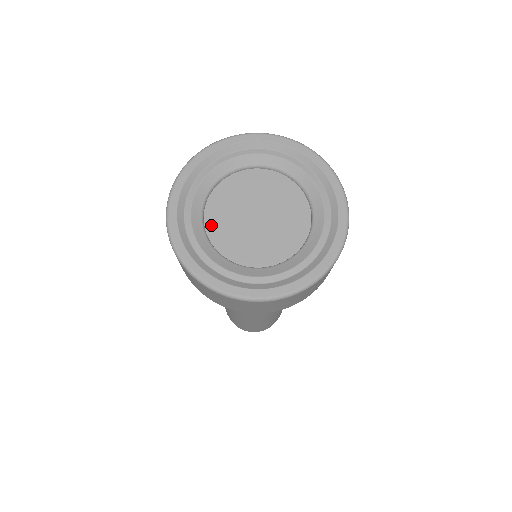
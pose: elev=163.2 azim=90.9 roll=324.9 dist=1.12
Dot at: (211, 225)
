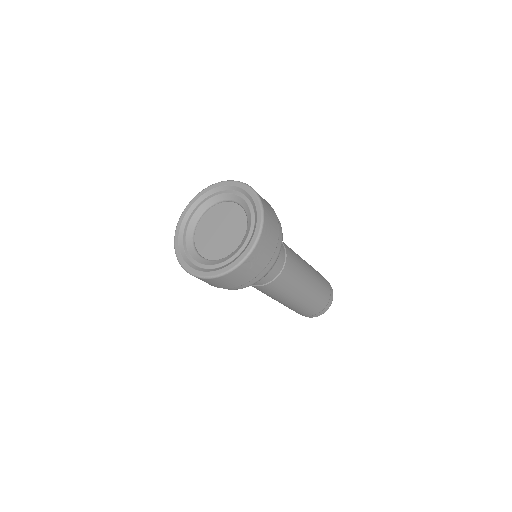
Dot at: (198, 242)
